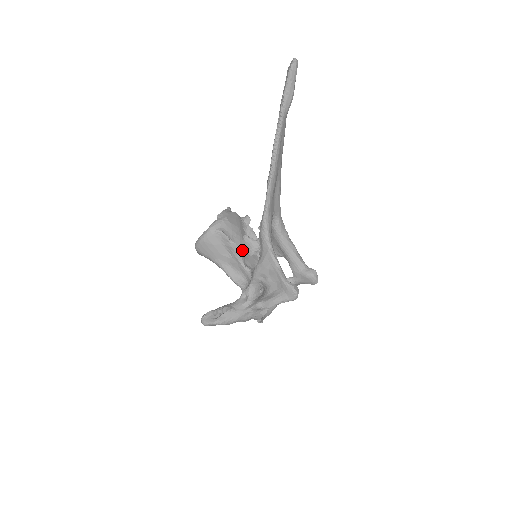
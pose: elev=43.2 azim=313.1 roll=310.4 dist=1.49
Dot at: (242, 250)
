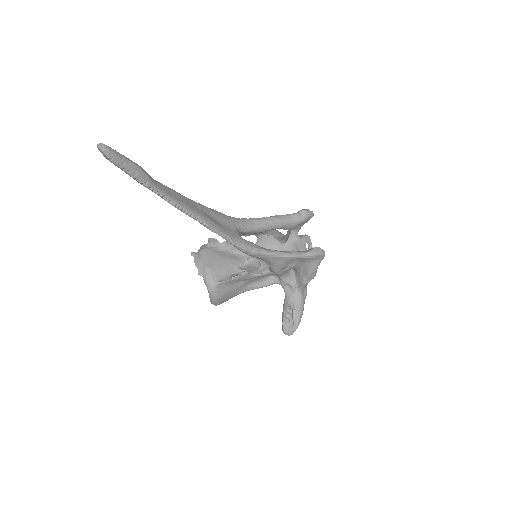
Dot at: (248, 272)
